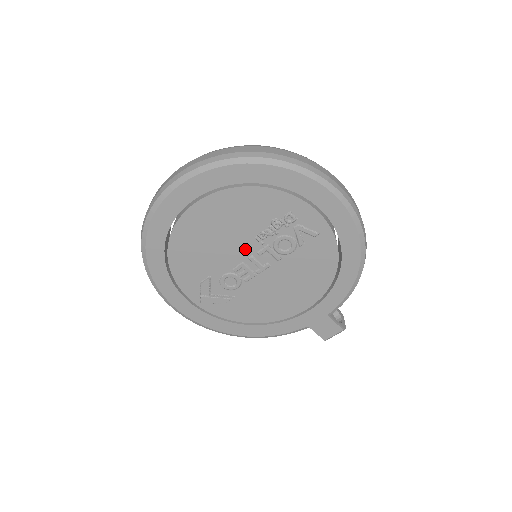
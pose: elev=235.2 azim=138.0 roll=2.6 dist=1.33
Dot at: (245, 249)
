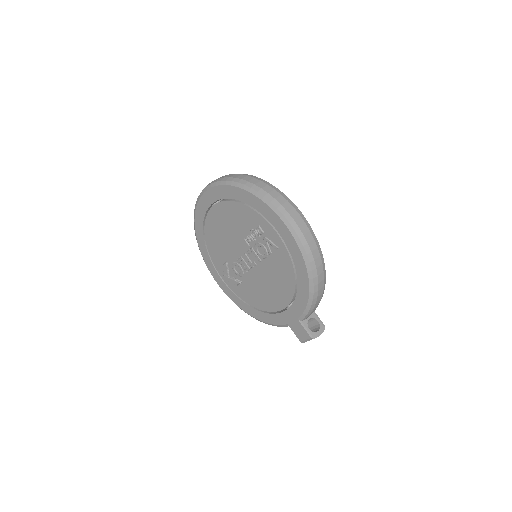
Dot at: (241, 247)
